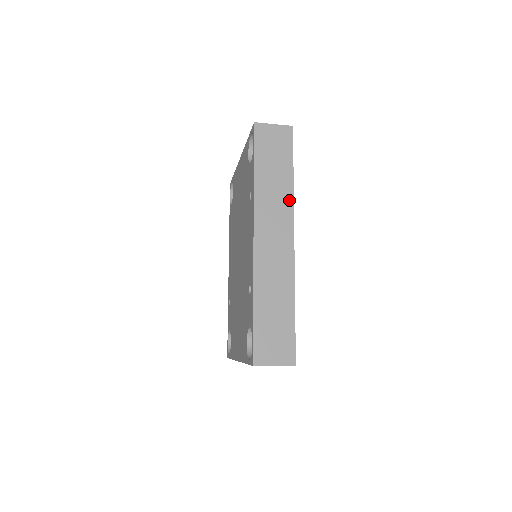
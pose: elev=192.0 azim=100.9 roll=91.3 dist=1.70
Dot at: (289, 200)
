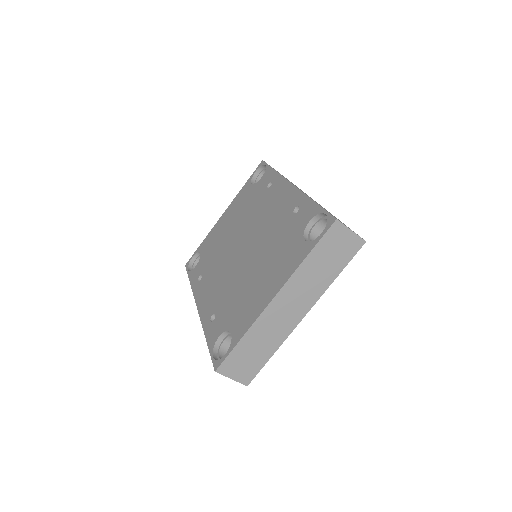
Dot at: occluded
